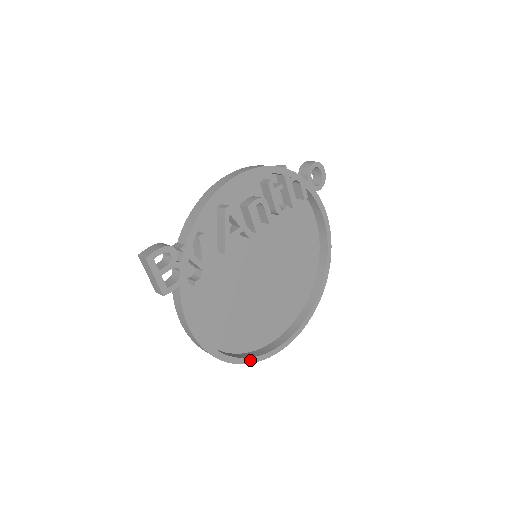
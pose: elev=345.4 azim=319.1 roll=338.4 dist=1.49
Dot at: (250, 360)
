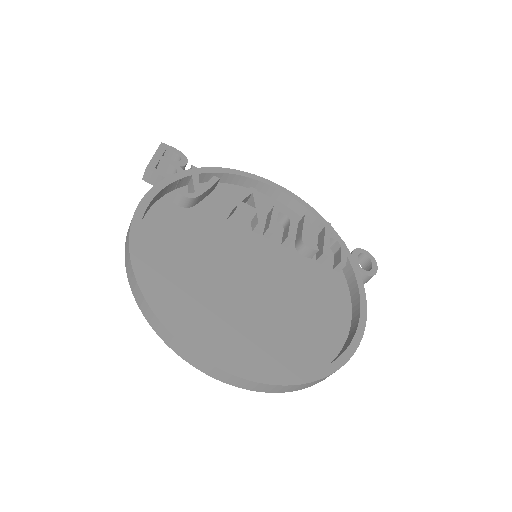
Dot at: (161, 315)
